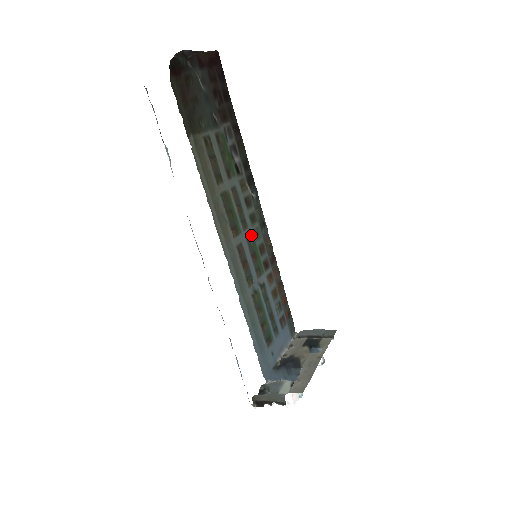
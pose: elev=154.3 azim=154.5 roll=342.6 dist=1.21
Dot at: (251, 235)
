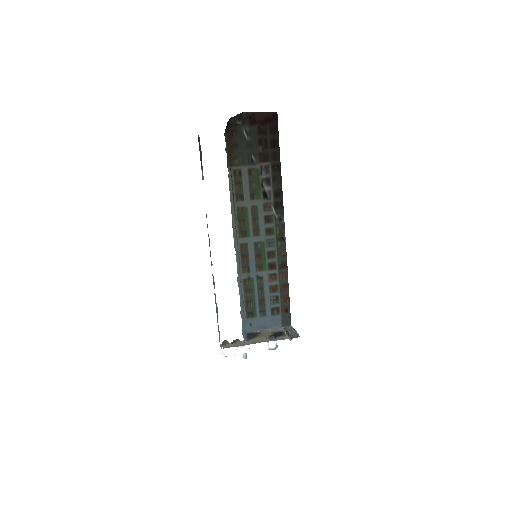
Dot at: (261, 241)
